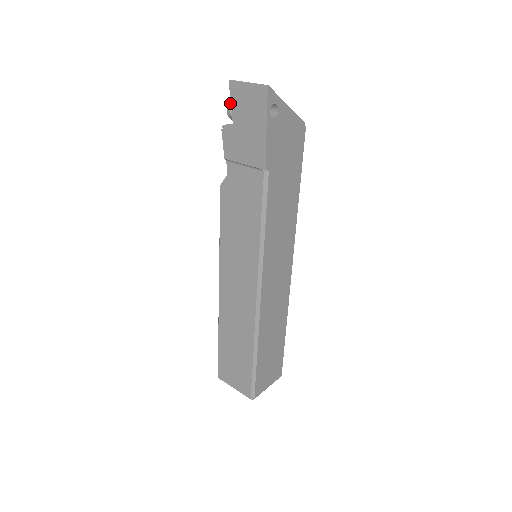
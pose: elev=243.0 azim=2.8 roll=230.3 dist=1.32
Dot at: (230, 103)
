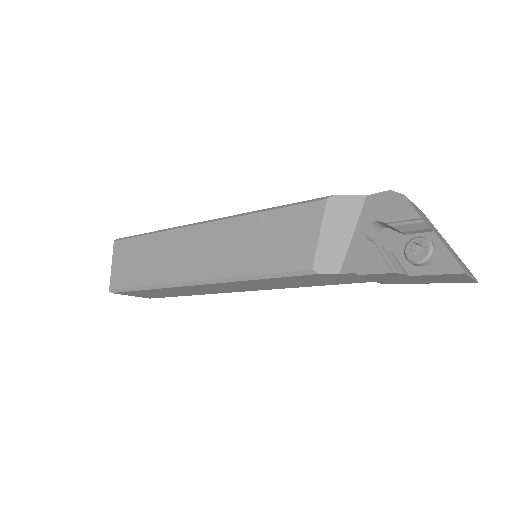
Dot at: occluded
